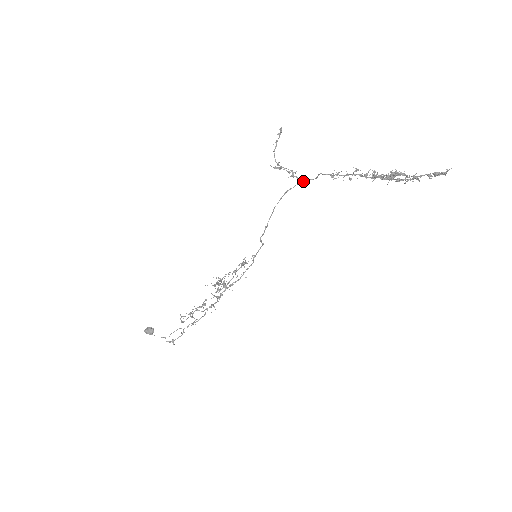
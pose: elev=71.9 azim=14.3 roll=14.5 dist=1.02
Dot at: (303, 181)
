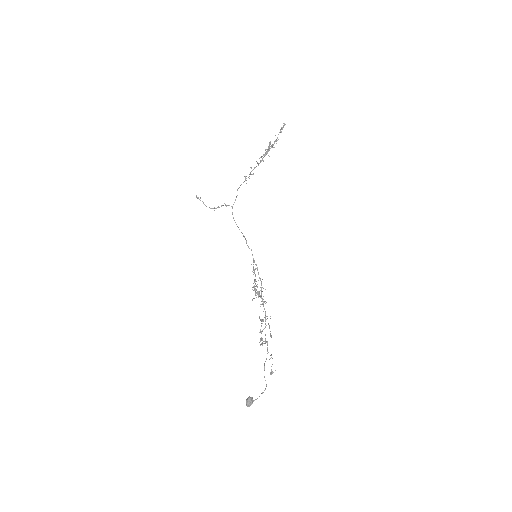
Dot at: occluded
